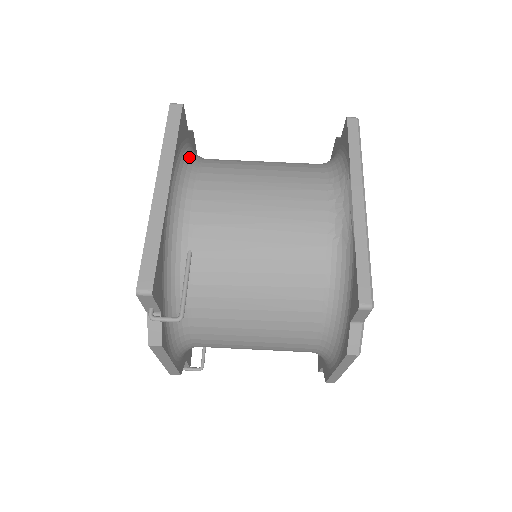
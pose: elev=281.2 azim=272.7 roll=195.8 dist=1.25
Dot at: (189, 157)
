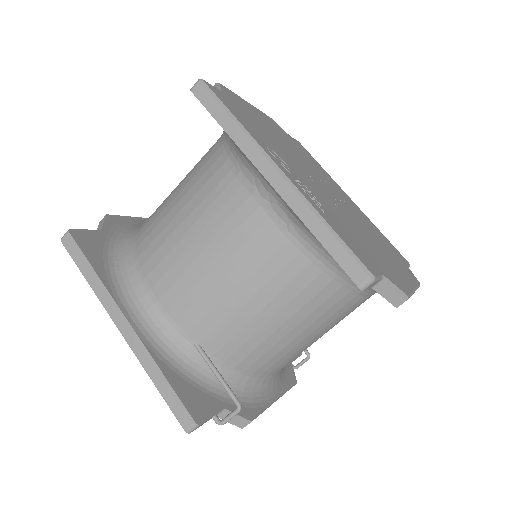
Dot at: (121, 258)
